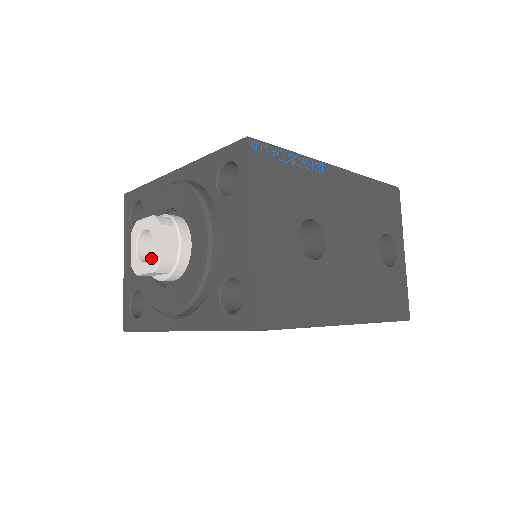
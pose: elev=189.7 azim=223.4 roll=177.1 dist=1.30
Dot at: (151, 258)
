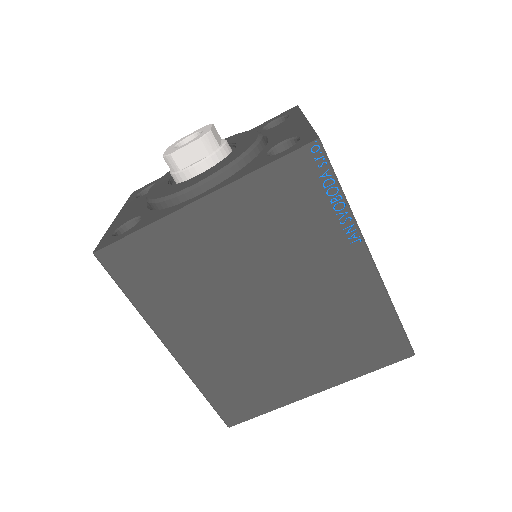
Dot at: (198, 136)
